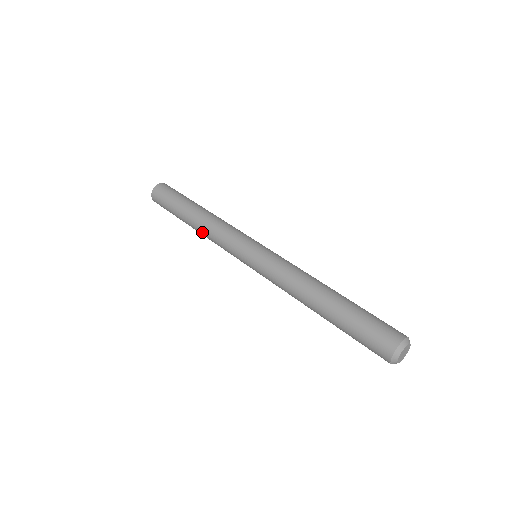
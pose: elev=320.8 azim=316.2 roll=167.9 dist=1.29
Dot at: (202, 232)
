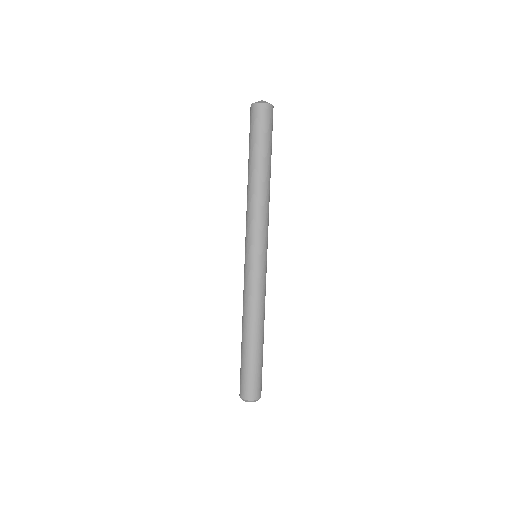
Dot at: occluded
